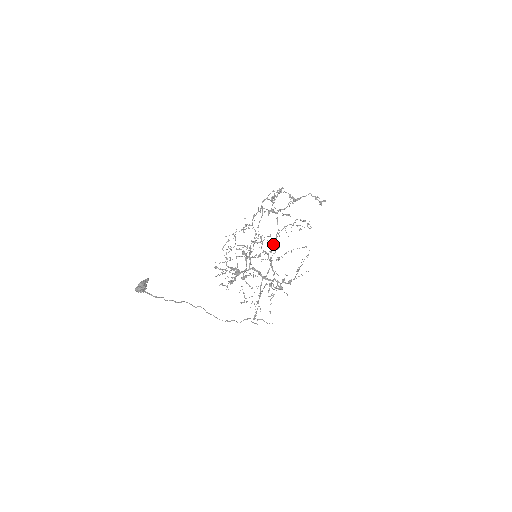
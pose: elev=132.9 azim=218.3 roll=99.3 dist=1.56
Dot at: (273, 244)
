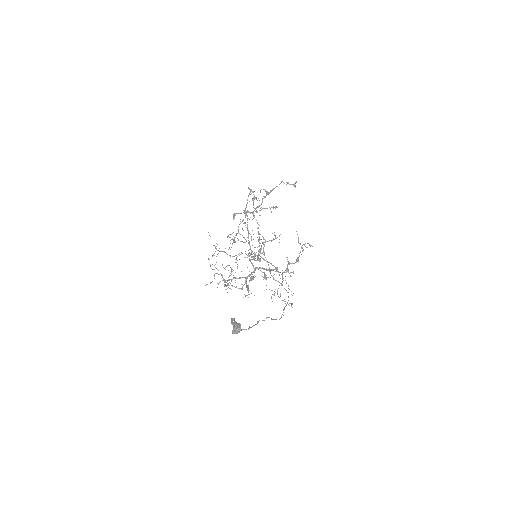
Dot at: (249, 241)
